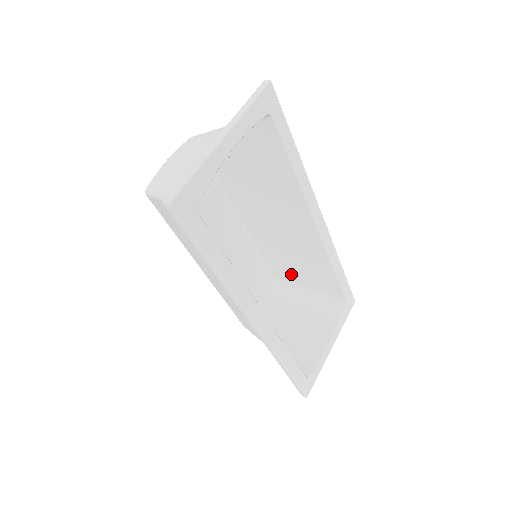
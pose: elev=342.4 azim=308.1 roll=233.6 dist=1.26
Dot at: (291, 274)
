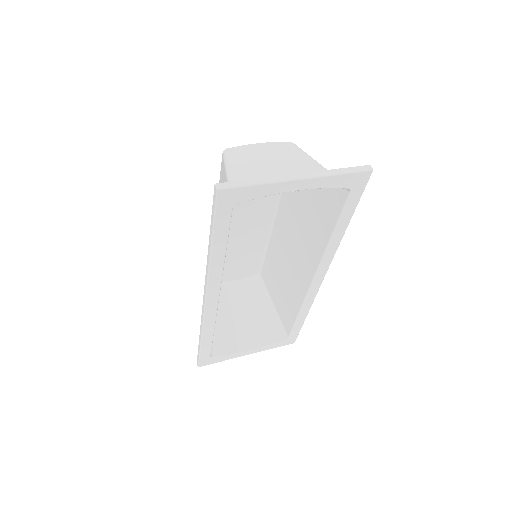
Dot at: (272, 284)
